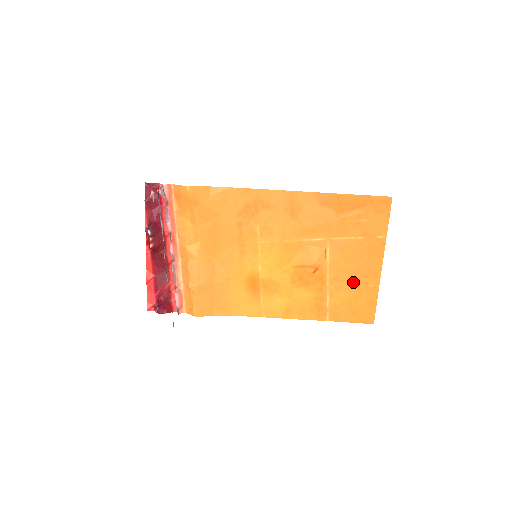
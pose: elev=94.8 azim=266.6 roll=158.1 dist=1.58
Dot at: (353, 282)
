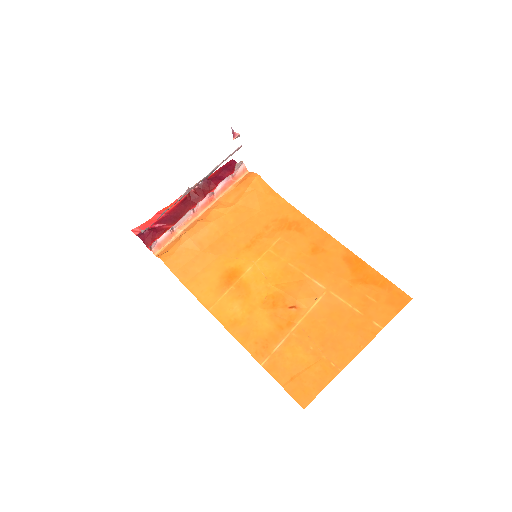
Dot at: (318, 346)
